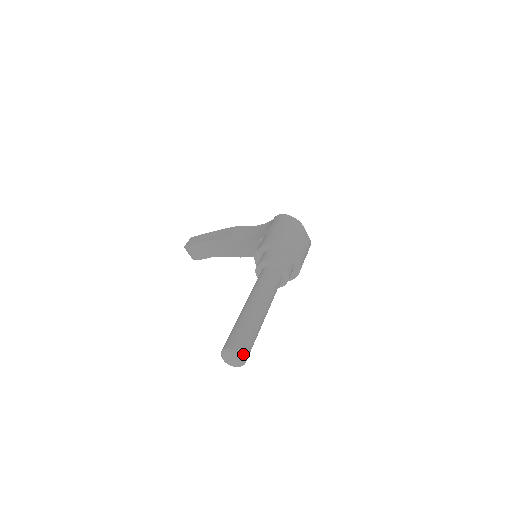
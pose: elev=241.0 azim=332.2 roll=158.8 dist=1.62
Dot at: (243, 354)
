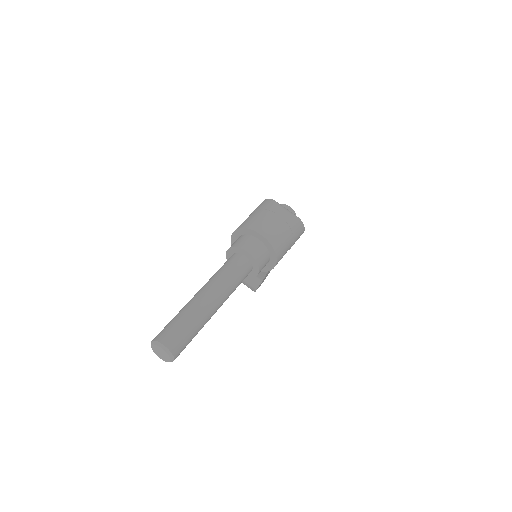
Dot at: (163, 343)
